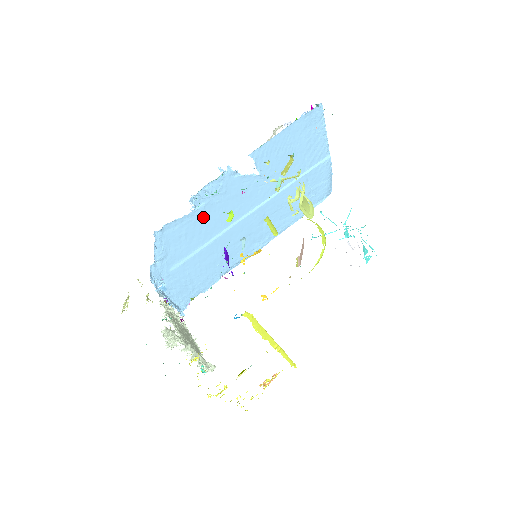
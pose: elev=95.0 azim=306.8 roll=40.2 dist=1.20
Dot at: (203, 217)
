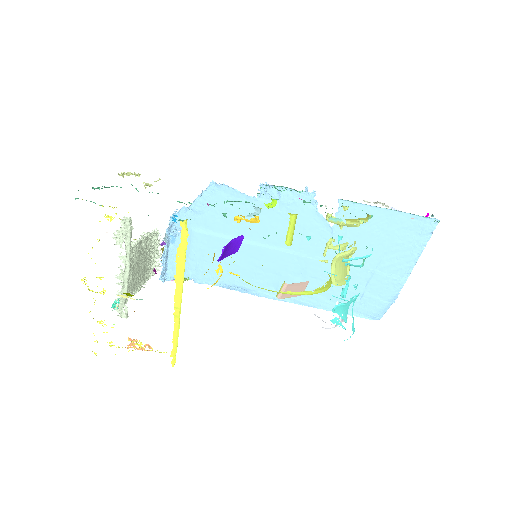
Dot at: occluded
